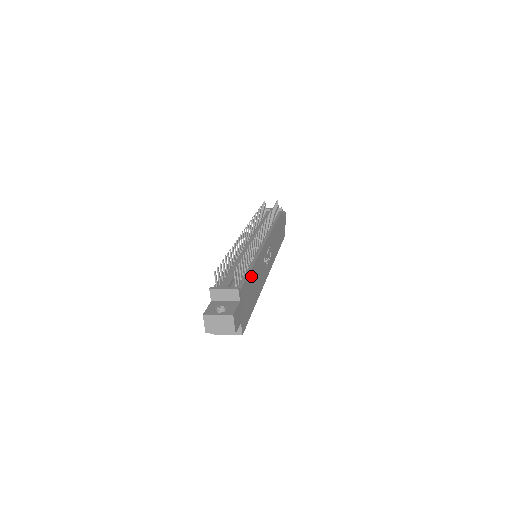
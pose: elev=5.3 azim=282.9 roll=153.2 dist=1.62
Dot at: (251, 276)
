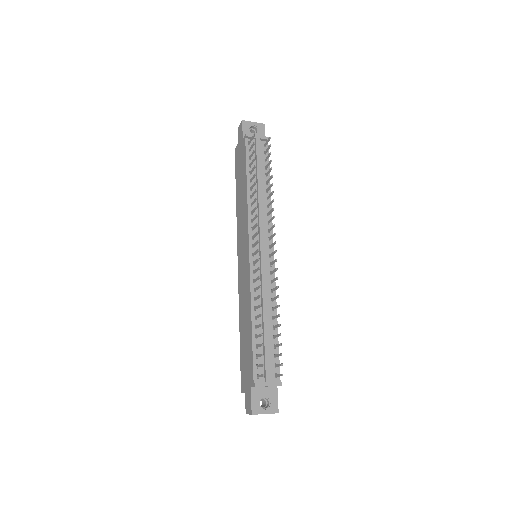
Dot at: occluded
